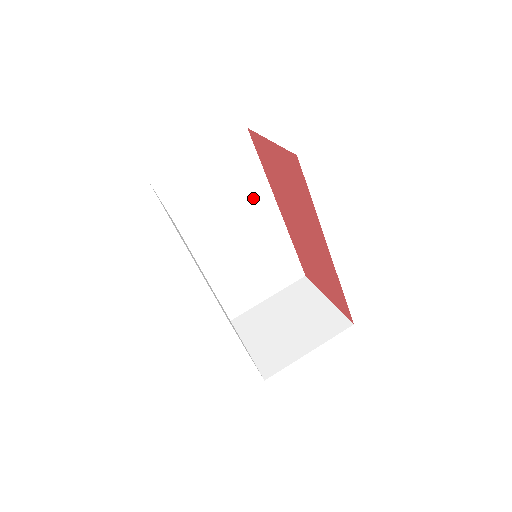
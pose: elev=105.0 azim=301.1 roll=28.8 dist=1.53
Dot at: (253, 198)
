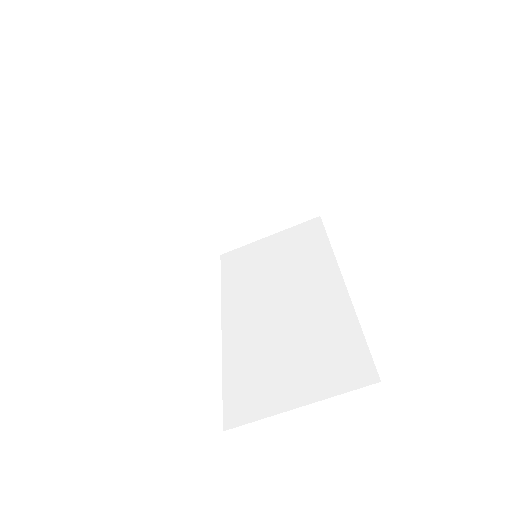
Dot at: occluded
